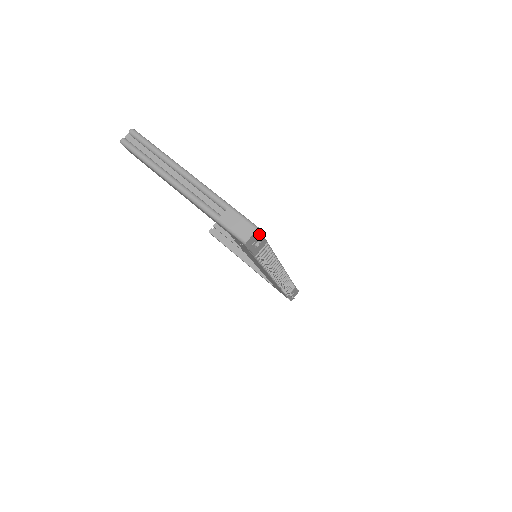
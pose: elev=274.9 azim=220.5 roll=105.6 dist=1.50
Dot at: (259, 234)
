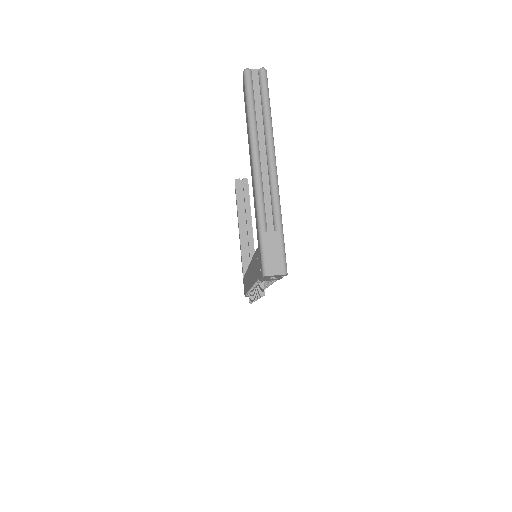
Dot at: (282, 275)
